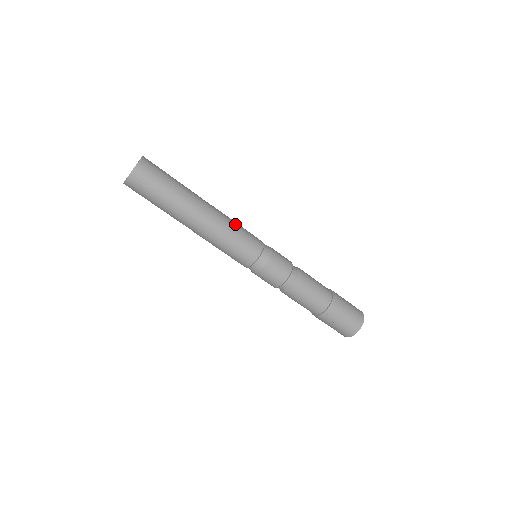
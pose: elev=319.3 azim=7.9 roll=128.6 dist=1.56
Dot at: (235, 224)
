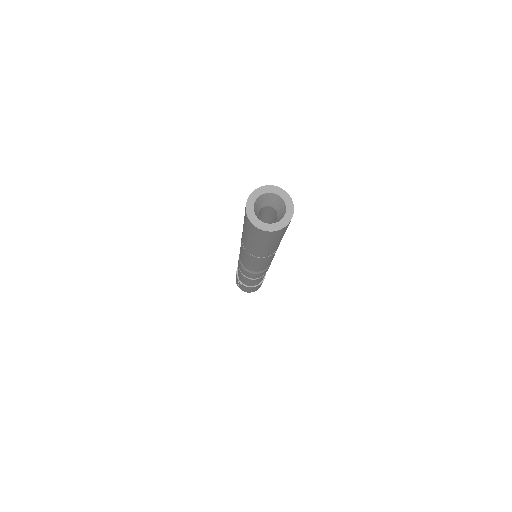
Dot at: occluded
